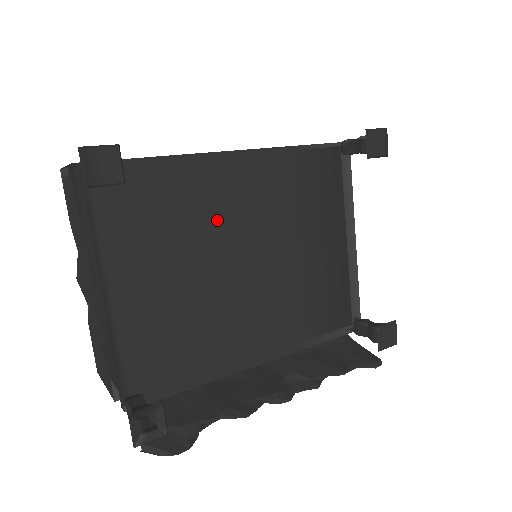
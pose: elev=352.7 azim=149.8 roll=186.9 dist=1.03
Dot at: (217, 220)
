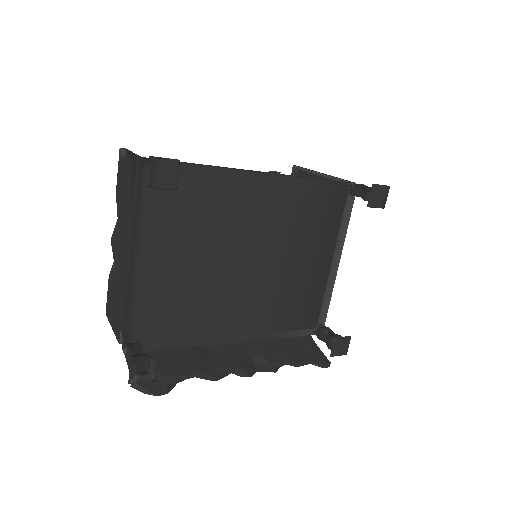
Dot at: (234, 225)
